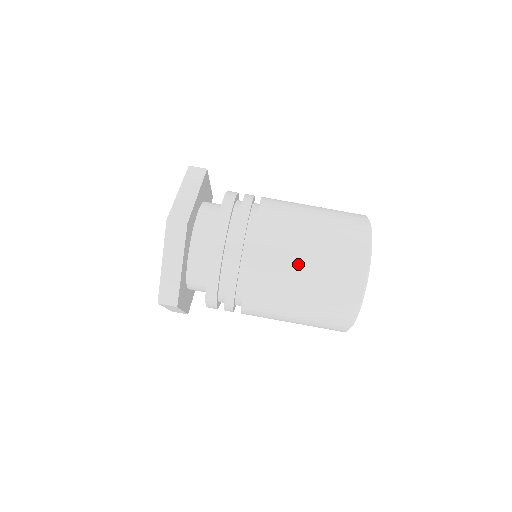
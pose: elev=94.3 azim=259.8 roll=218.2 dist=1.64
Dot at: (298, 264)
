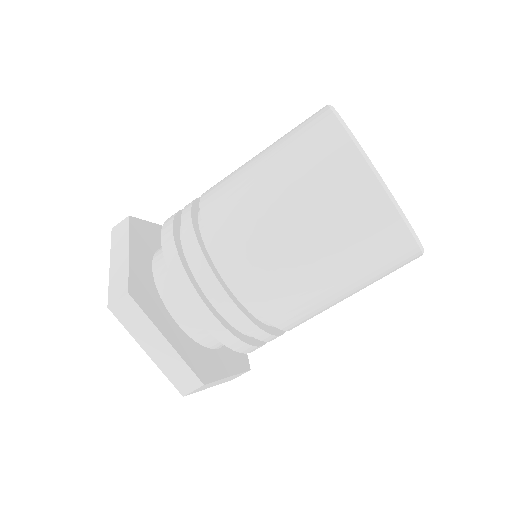
Dot at: (333, 297)
